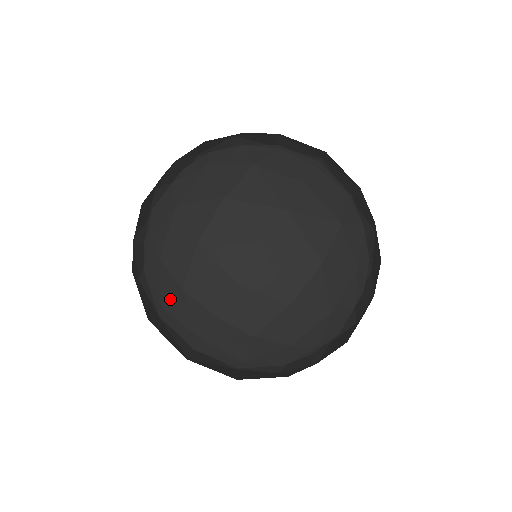
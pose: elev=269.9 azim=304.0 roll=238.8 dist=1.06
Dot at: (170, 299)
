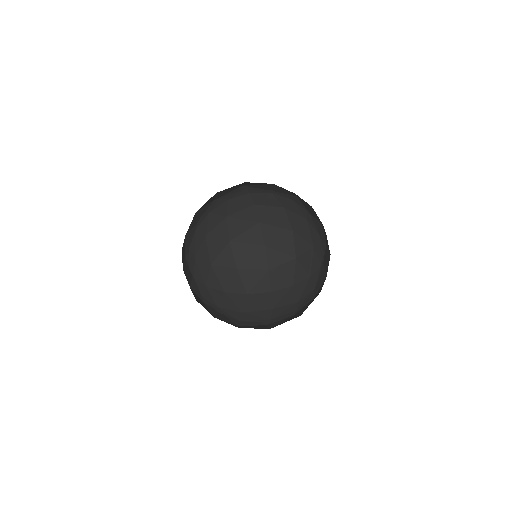
Dot at: (227, 209)
